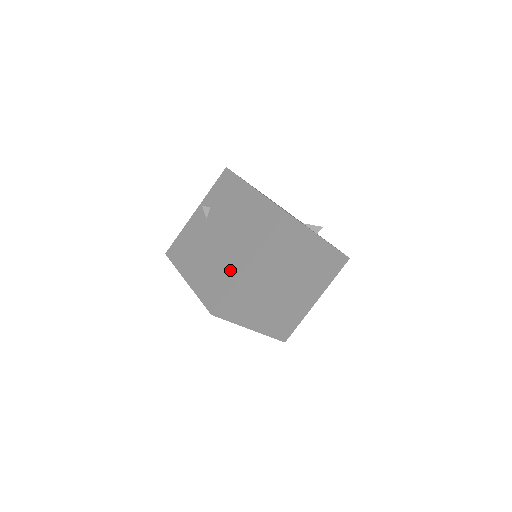
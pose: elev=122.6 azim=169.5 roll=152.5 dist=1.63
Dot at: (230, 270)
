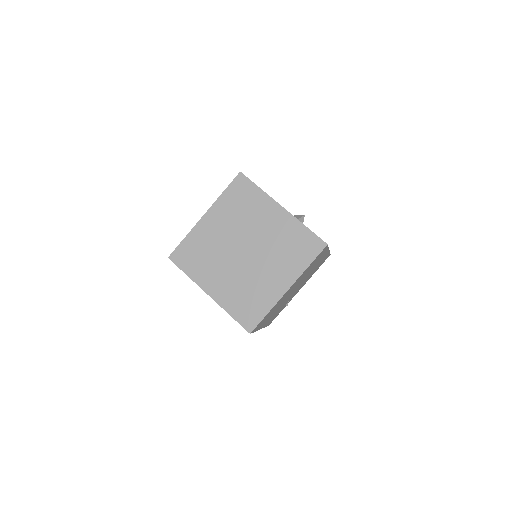
Dot at: occluded
